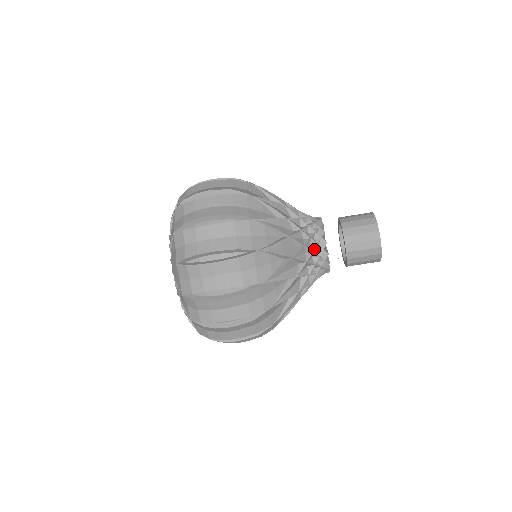
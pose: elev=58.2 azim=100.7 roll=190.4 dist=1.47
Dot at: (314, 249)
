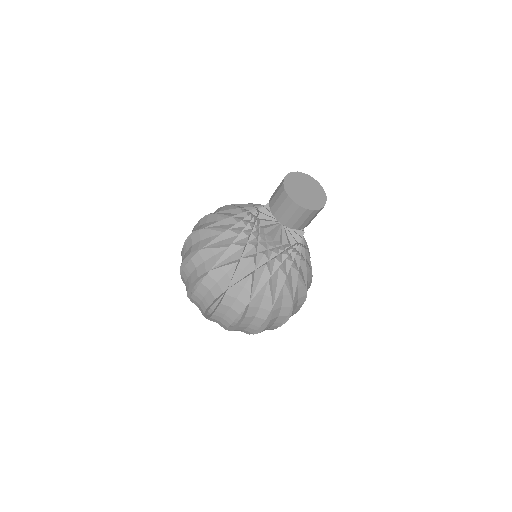
Dot at: (277, 252)
